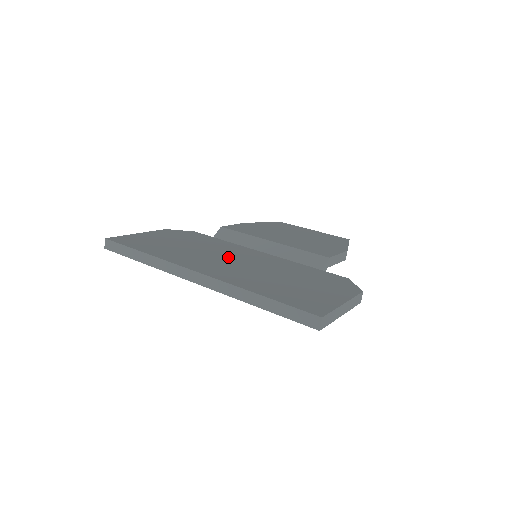
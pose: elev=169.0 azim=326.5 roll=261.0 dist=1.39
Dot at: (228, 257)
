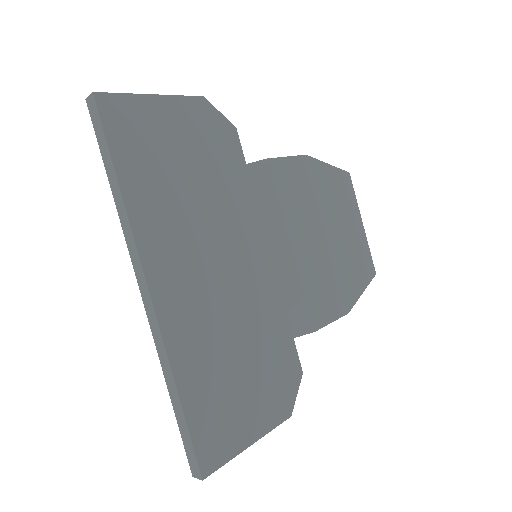
Dot at: (219, 252)
